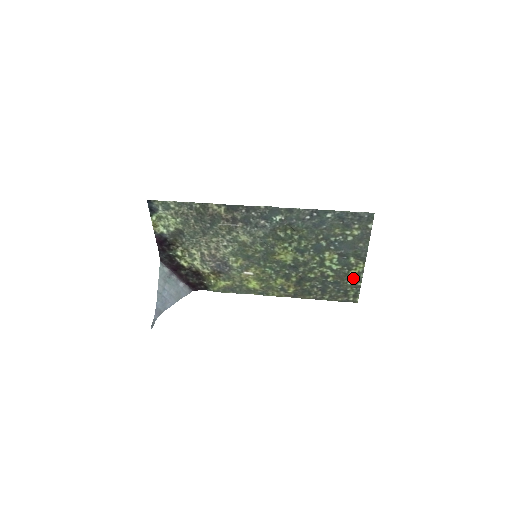
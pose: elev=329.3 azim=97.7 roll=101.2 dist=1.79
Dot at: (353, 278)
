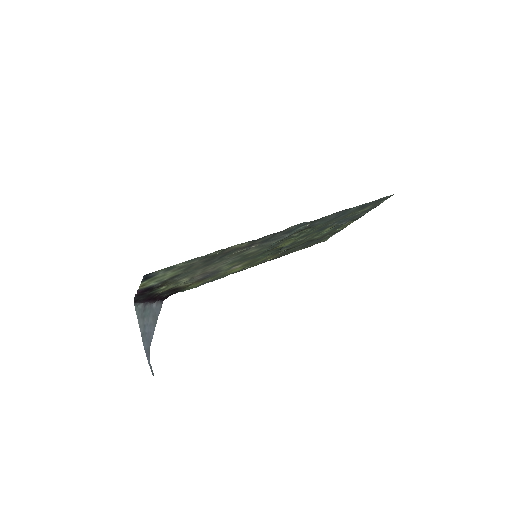
Dot at: (336, 231)
